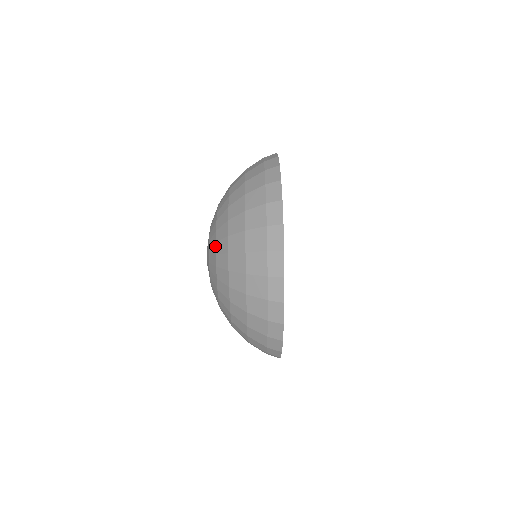
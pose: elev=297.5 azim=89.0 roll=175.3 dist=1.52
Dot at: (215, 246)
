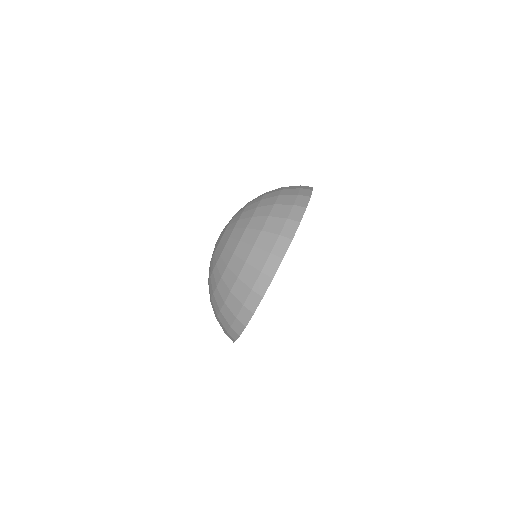
Dot at: (232, 231)
